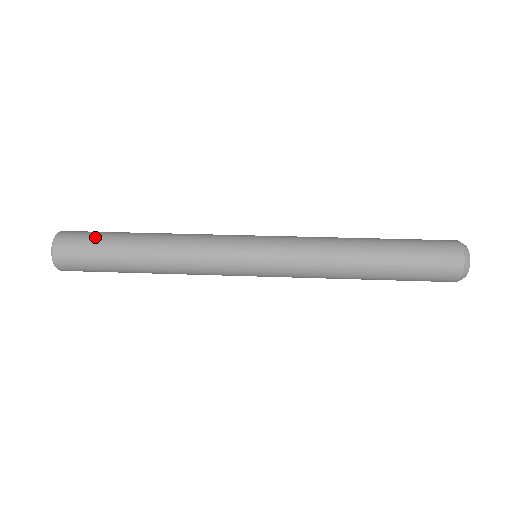
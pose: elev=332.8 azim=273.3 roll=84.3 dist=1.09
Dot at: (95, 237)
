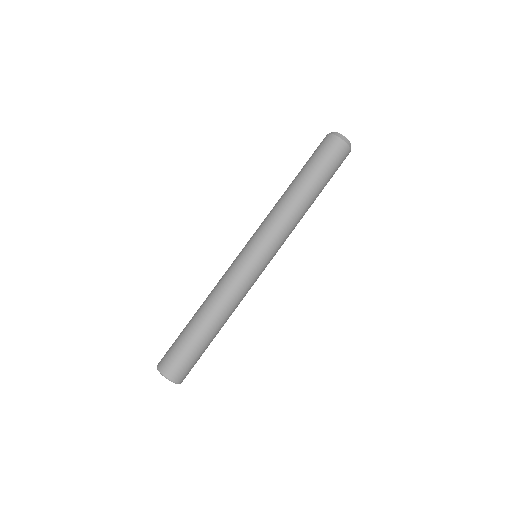
Dot at: (196, 359)
